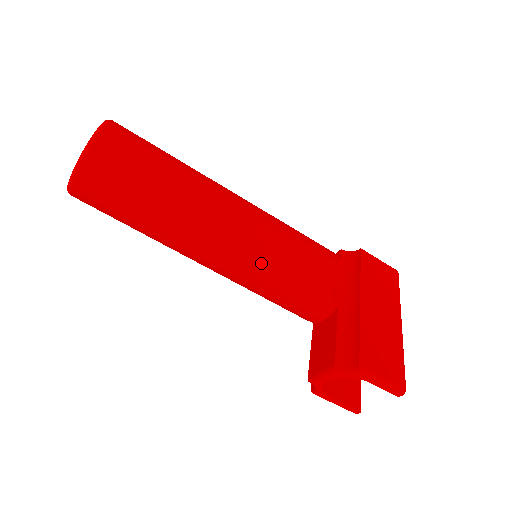
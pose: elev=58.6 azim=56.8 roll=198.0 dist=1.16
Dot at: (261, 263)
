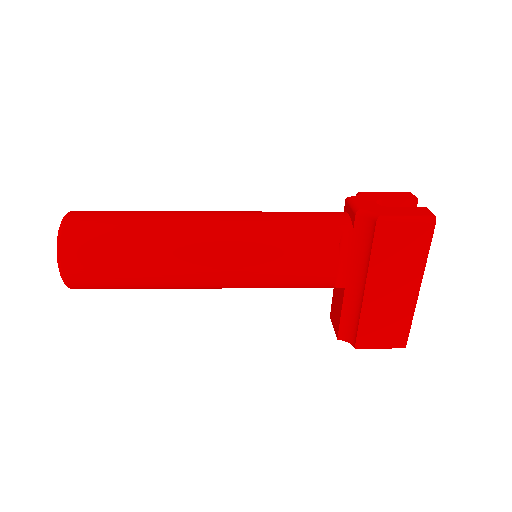
Dot at: occluded
